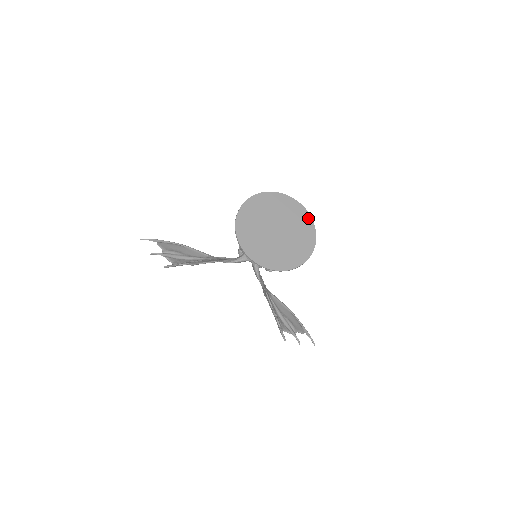
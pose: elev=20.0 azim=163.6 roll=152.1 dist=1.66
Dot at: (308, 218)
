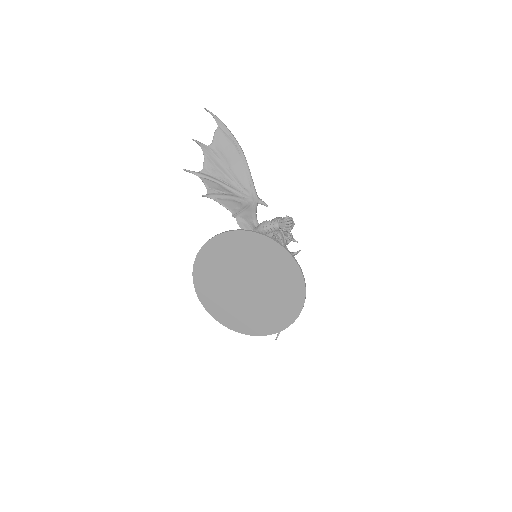
Dot at: (296, 308)
